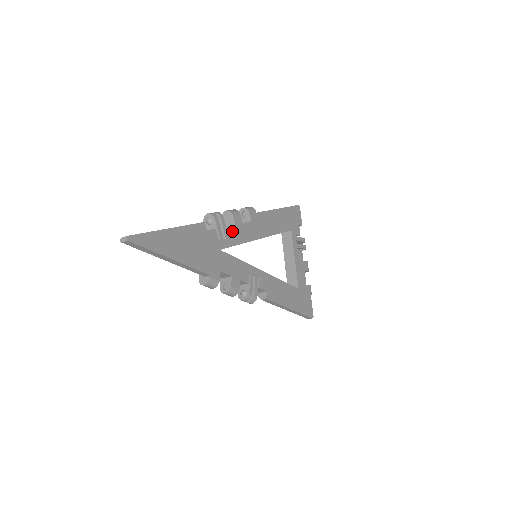
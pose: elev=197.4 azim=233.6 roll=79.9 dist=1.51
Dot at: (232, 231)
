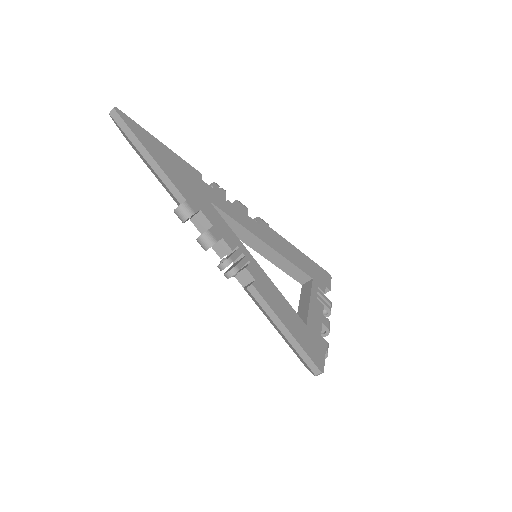
Dot at: (232, 207)
